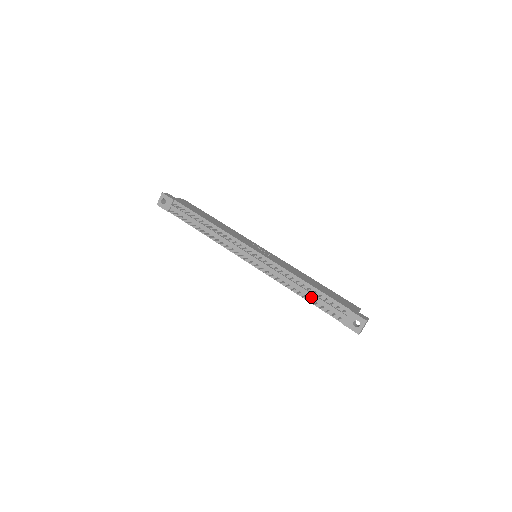
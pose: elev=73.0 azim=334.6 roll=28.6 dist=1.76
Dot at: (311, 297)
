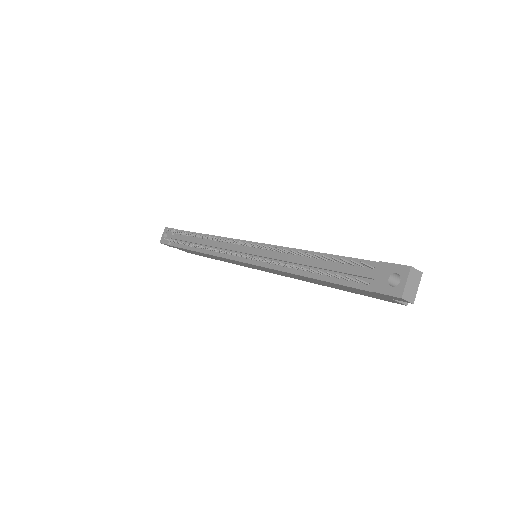
Dot at: (320, 270)
